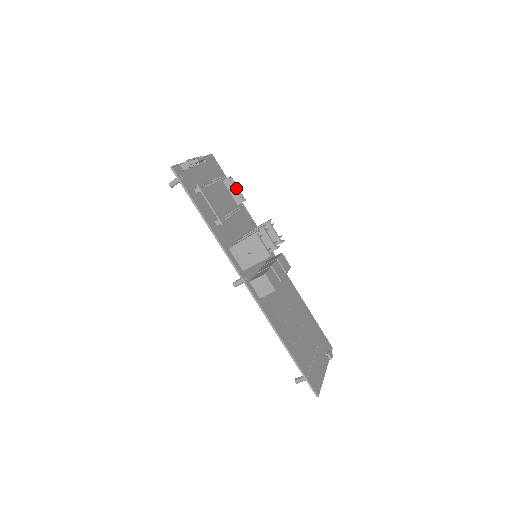
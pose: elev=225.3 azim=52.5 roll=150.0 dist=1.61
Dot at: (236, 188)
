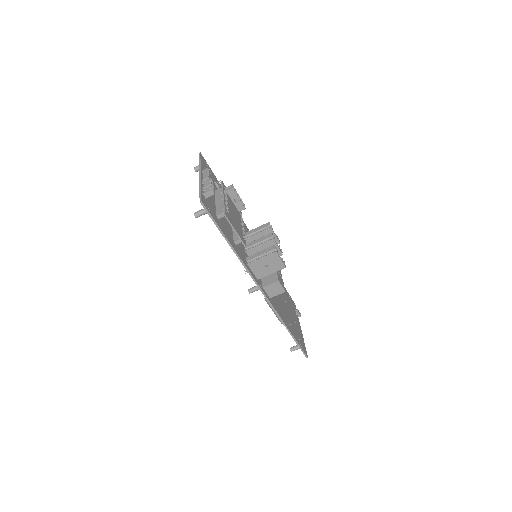
Dot at: occluded
